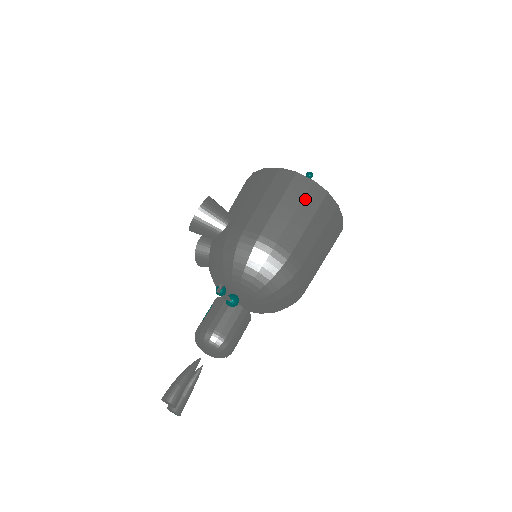
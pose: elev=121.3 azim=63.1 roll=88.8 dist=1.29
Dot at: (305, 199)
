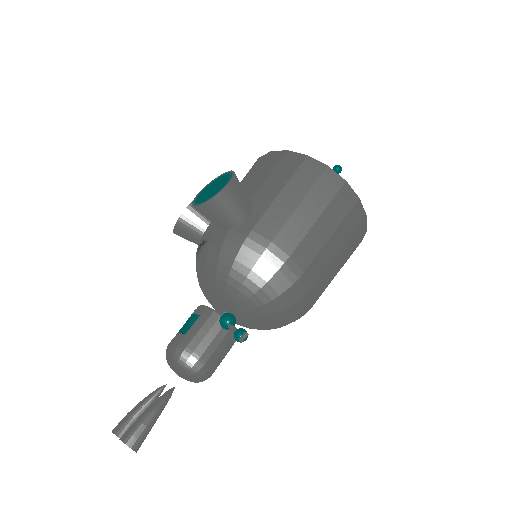
Dot at: (345, 221)
